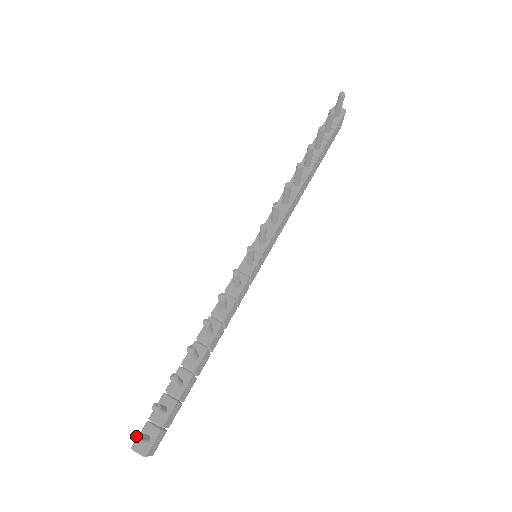
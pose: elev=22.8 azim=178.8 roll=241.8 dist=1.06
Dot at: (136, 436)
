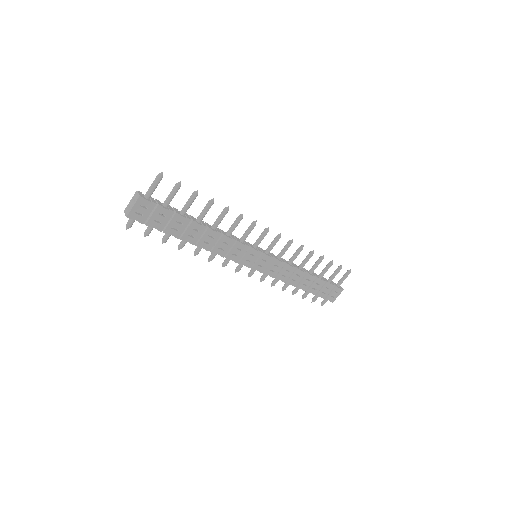
Dot at: (162, 173)
